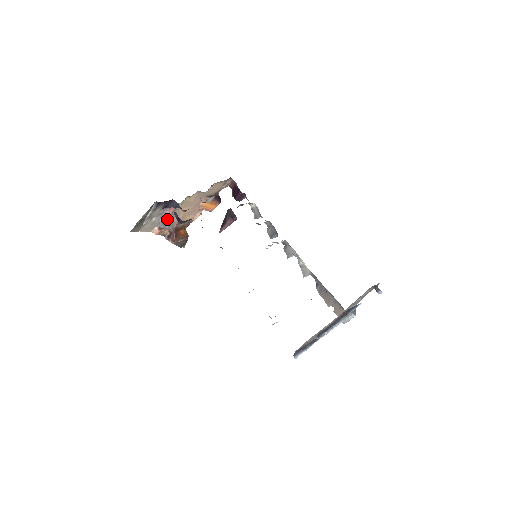
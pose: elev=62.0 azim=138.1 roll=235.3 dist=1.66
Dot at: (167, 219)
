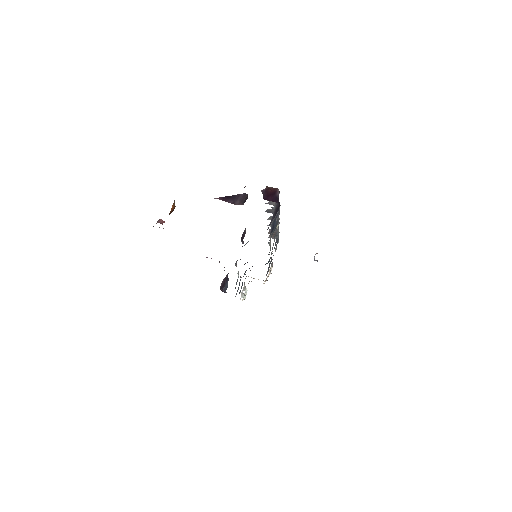
Dot at: occluded
